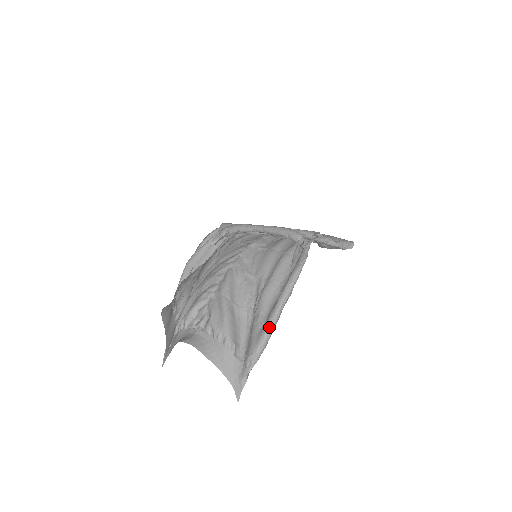
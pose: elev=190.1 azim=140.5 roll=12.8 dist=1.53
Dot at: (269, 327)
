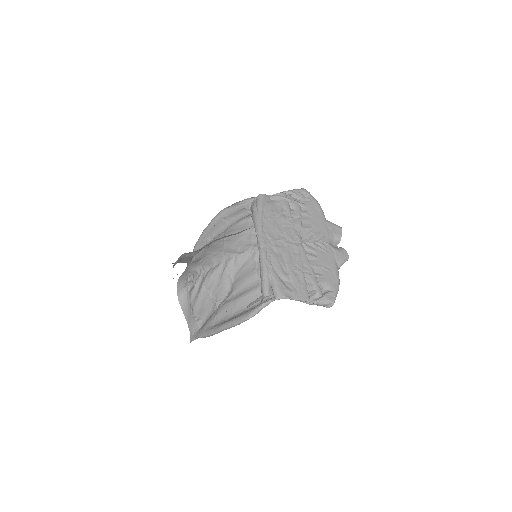
Dot at: (211, 333)
